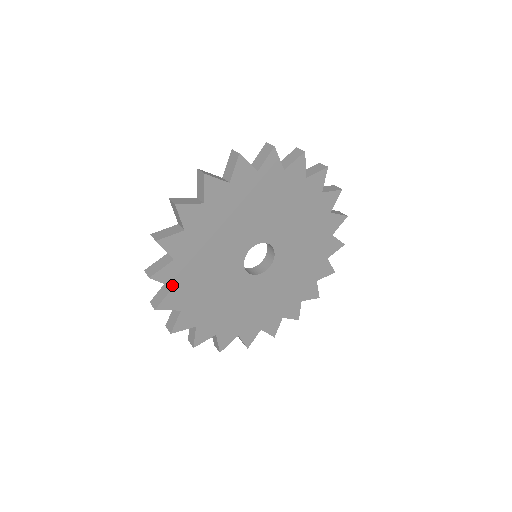
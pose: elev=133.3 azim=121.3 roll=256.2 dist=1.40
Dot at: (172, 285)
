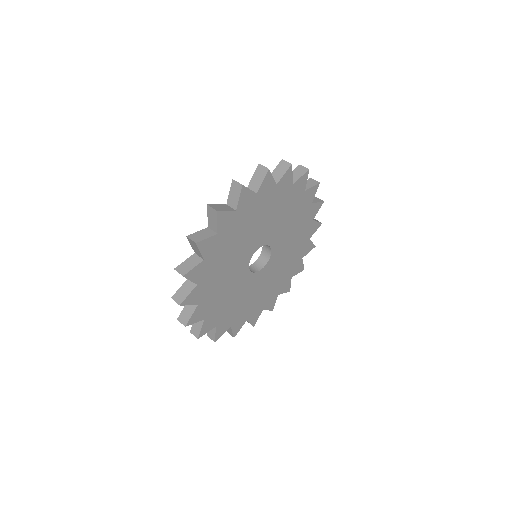
Dot at: (203, 319)
